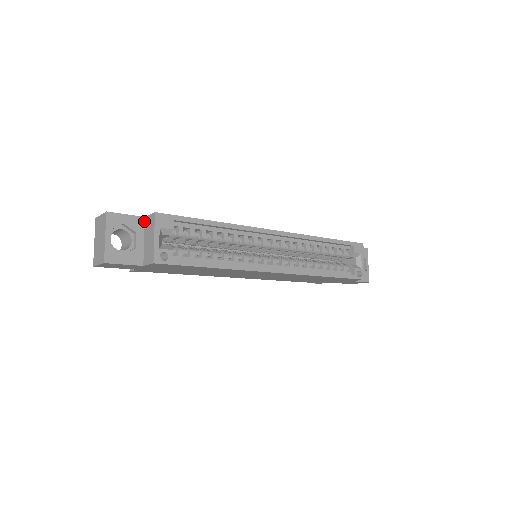
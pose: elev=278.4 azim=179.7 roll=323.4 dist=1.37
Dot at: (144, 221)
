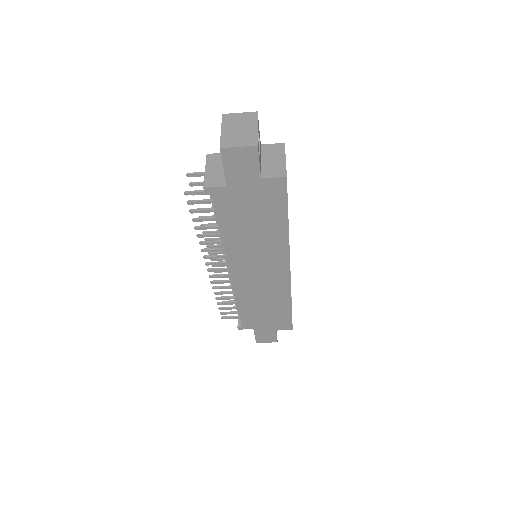
Dot at: (261, 147)
